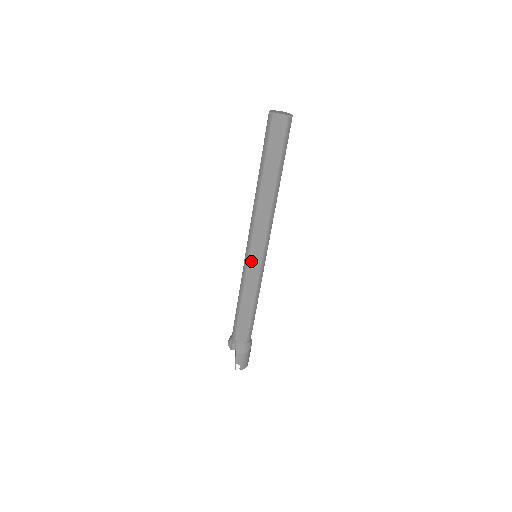
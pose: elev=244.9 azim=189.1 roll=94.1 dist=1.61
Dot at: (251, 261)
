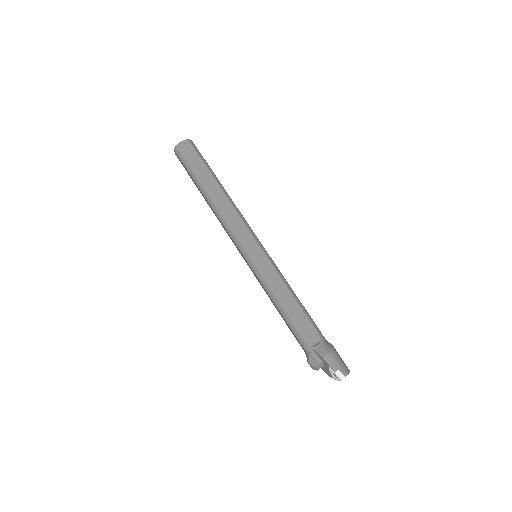
Dot at: (254, 257)
